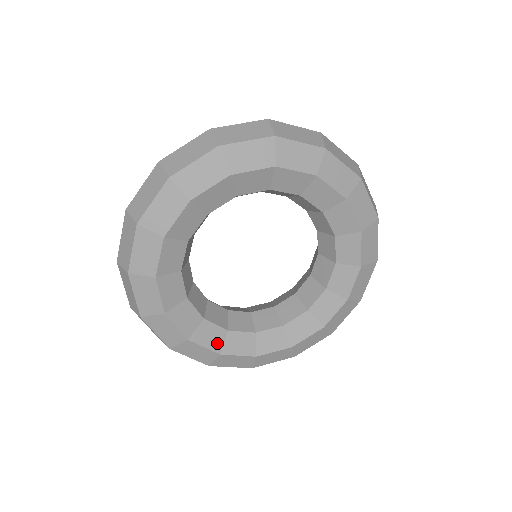
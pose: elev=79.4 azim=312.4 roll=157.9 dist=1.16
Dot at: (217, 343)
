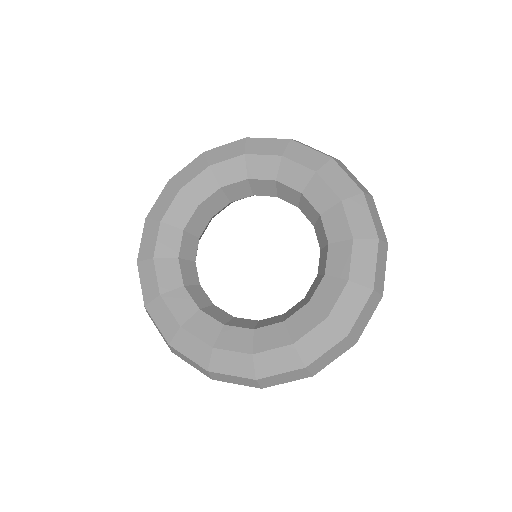
Dot at: (183, 314)
